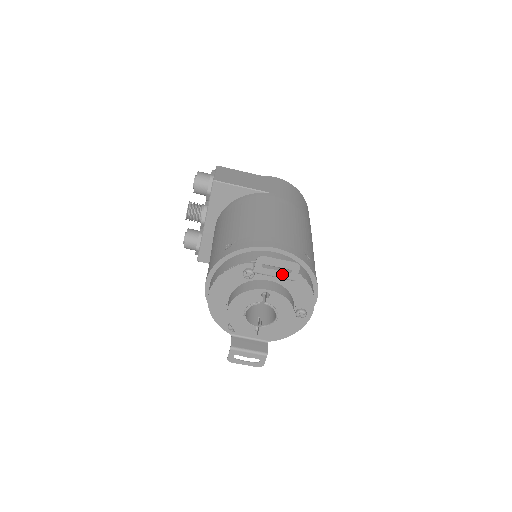
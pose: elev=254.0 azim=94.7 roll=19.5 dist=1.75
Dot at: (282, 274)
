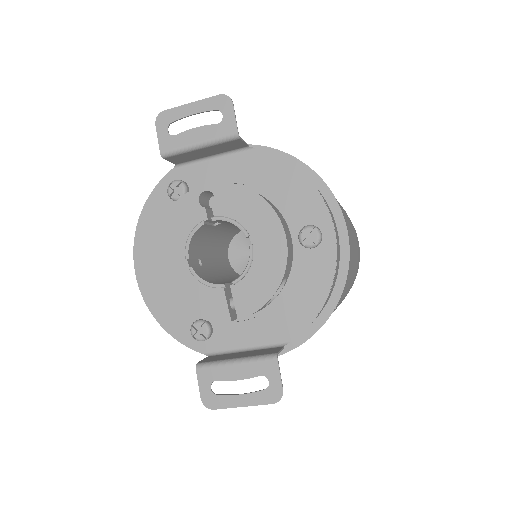
Dot at: (209, 132)
